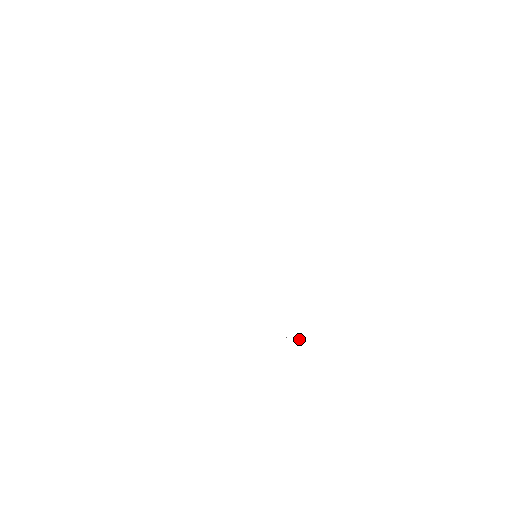
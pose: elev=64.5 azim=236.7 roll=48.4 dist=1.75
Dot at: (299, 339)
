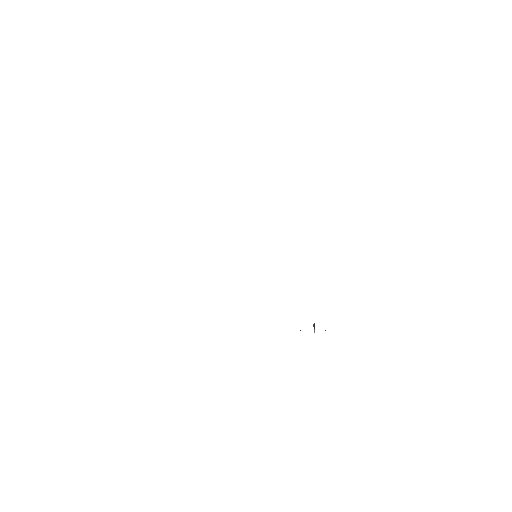
Dot at: occluded
